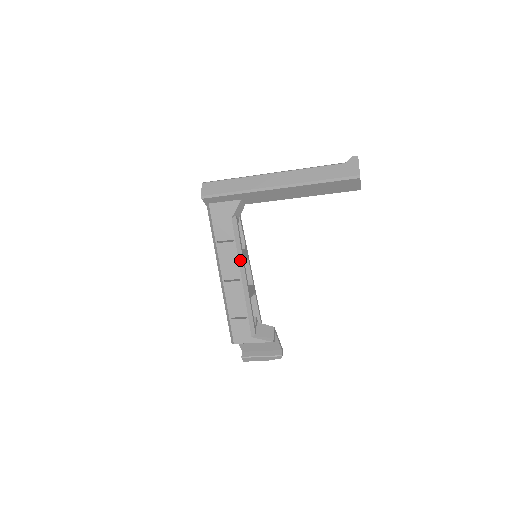
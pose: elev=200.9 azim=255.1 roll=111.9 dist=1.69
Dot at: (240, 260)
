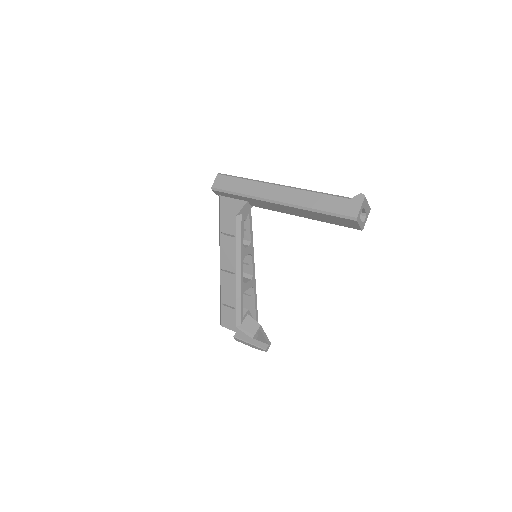
Dot at: (238, 256)
